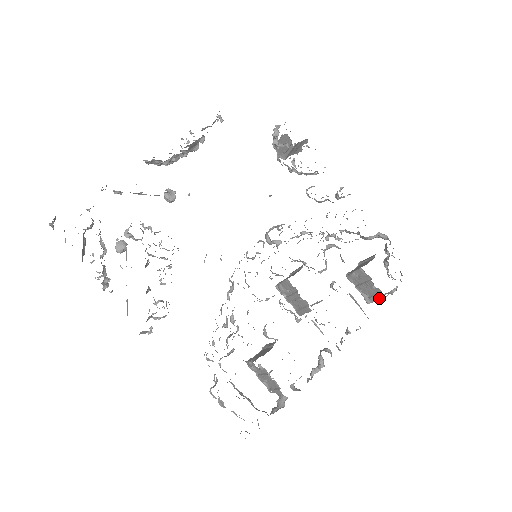
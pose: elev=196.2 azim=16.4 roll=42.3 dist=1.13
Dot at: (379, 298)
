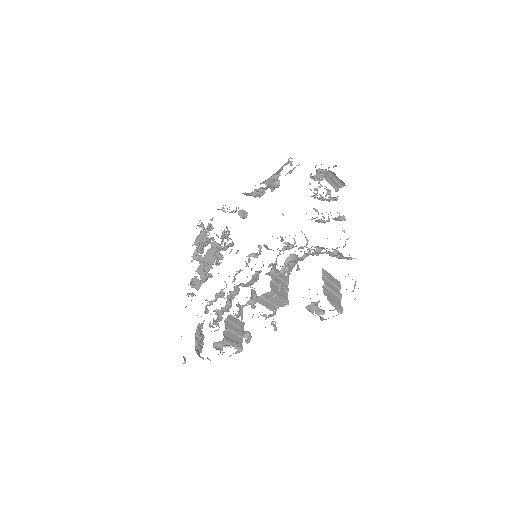
Dot at: (308, 309)
